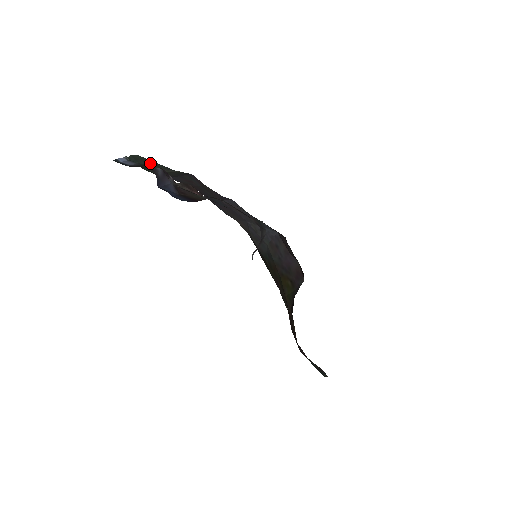
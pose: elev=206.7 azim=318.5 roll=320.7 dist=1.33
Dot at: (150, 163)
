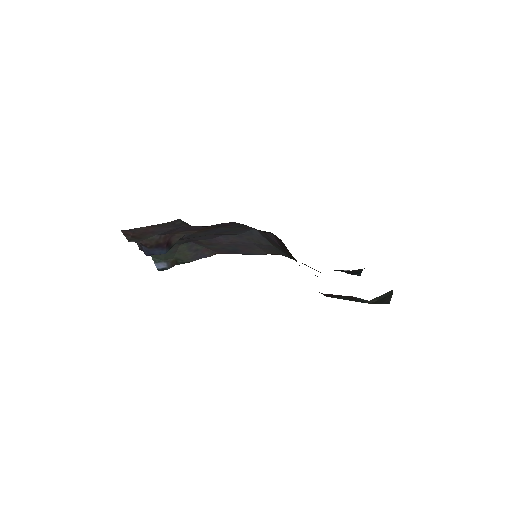
Dot at: occluded
